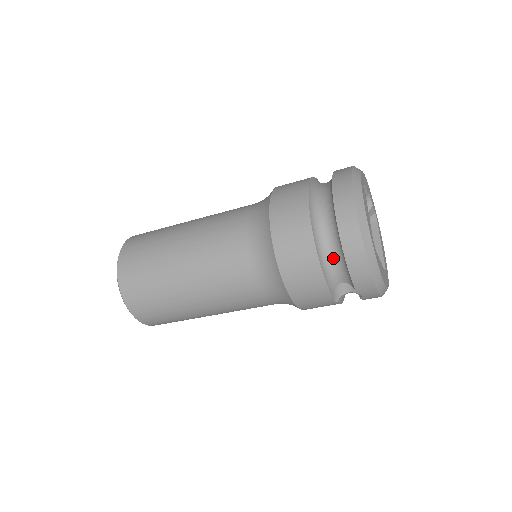
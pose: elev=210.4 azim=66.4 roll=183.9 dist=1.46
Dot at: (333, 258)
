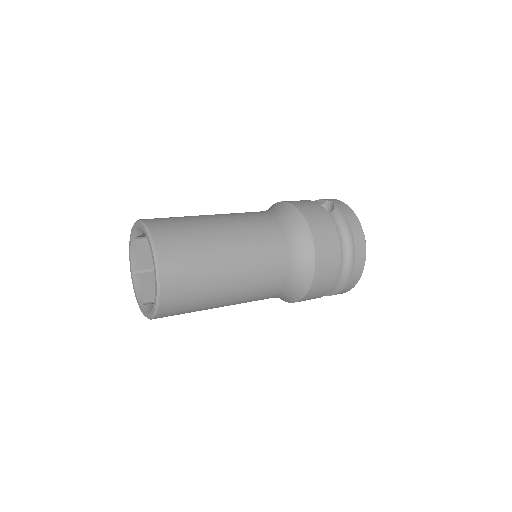
Dot at: occluded
